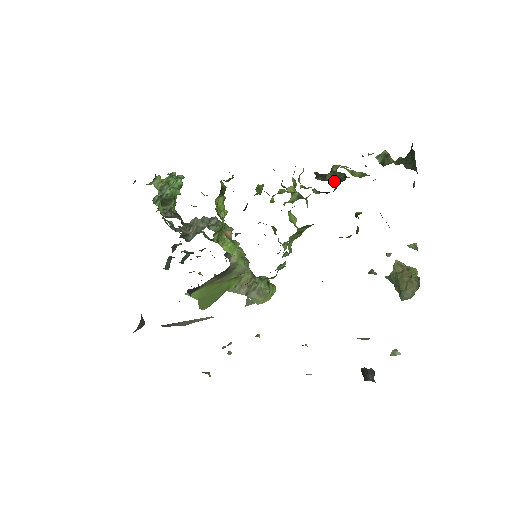
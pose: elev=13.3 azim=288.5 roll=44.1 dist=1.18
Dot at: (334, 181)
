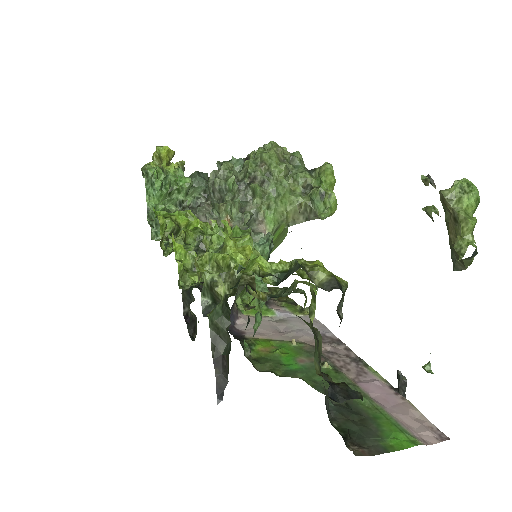
Dot at: (196, 319)
